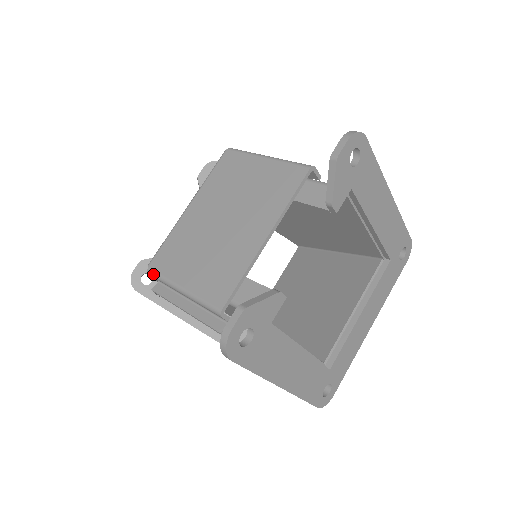
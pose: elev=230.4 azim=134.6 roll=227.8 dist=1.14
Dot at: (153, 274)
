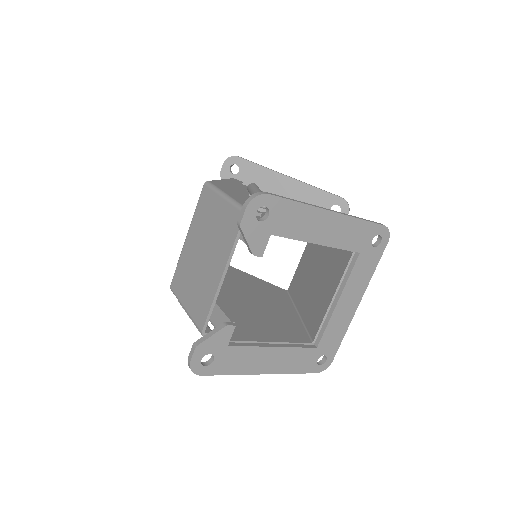
Dot at: (173, 293)
